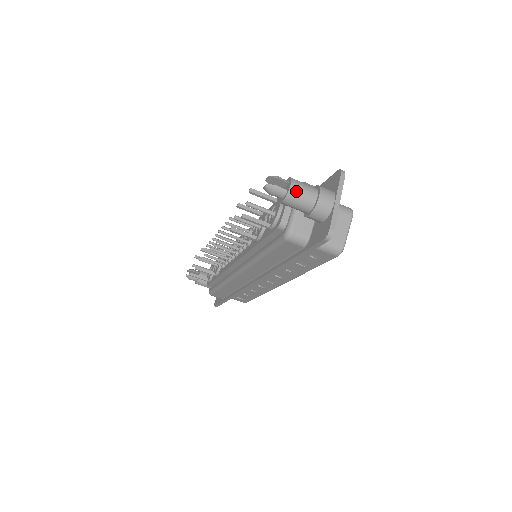
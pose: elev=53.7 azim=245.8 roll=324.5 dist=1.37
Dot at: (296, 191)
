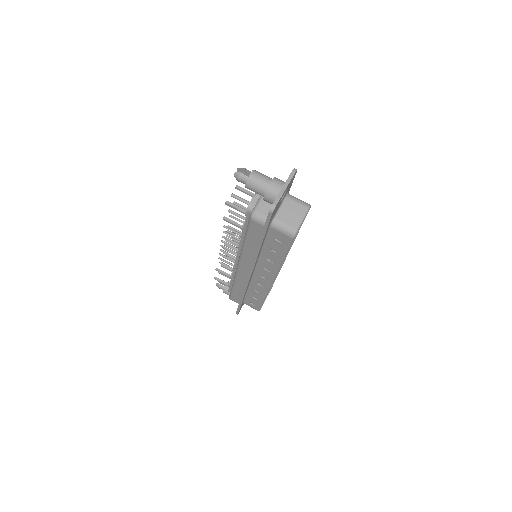
Dot at: (254, 177)
